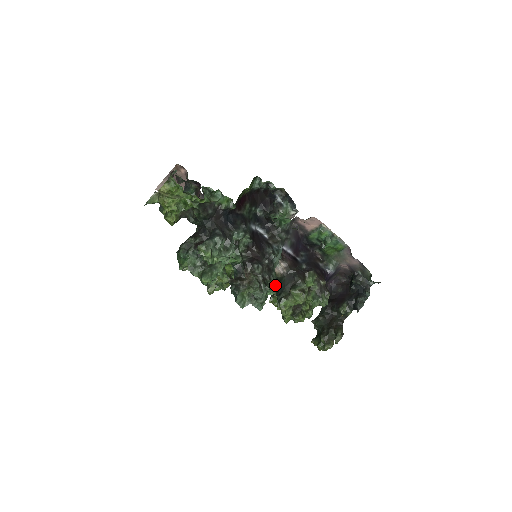
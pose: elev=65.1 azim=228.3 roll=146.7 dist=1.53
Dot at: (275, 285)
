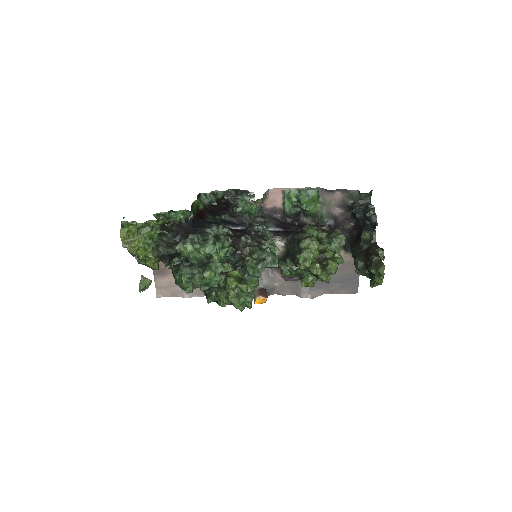
Dot at: (288, 261)
